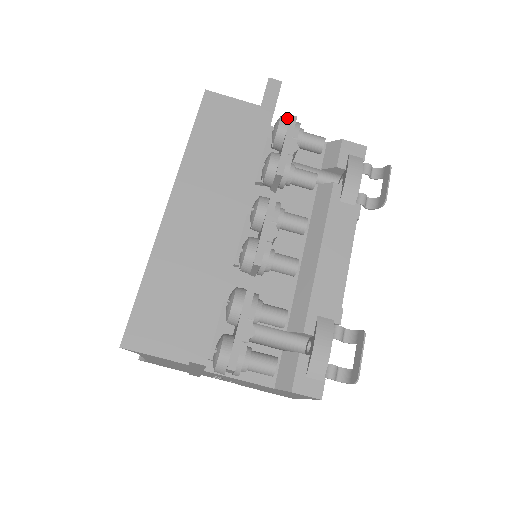
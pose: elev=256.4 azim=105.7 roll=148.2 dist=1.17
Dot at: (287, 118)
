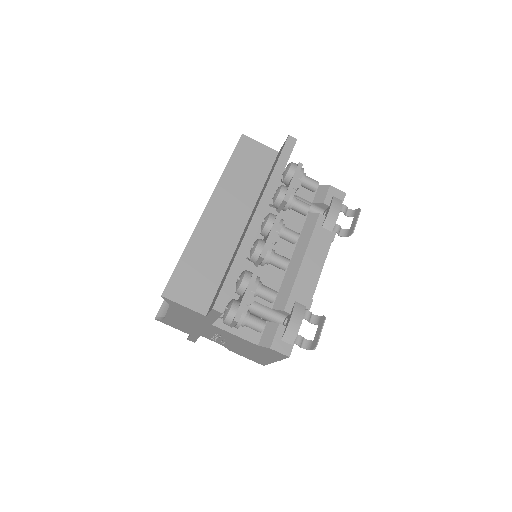
Dot at: (296, 164)
